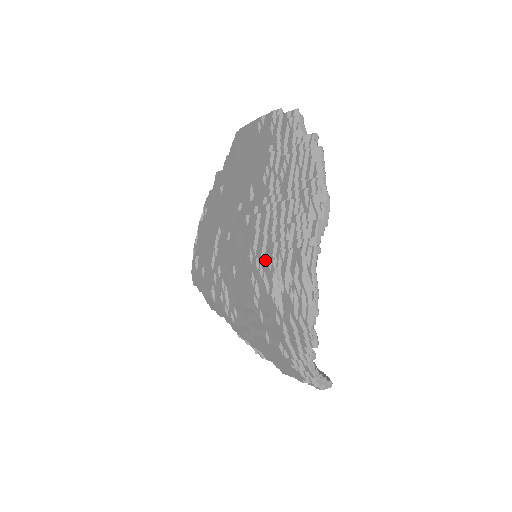
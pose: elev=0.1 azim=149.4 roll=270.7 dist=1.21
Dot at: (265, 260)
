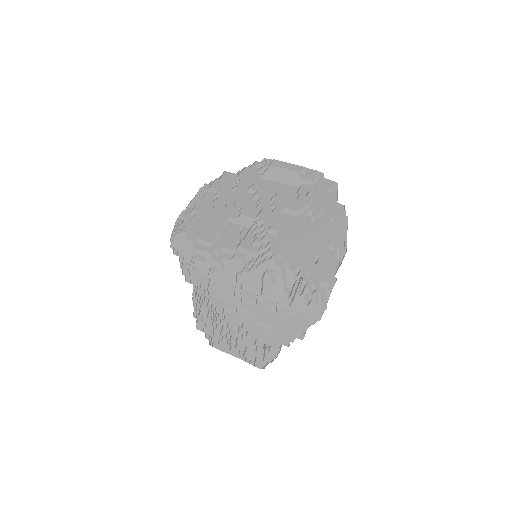
Dot at: (291, 268)
